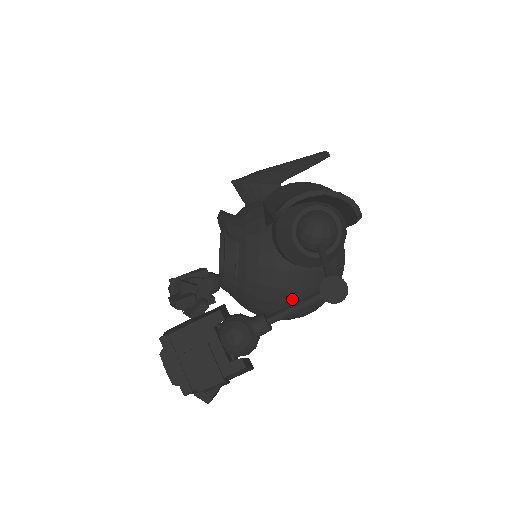
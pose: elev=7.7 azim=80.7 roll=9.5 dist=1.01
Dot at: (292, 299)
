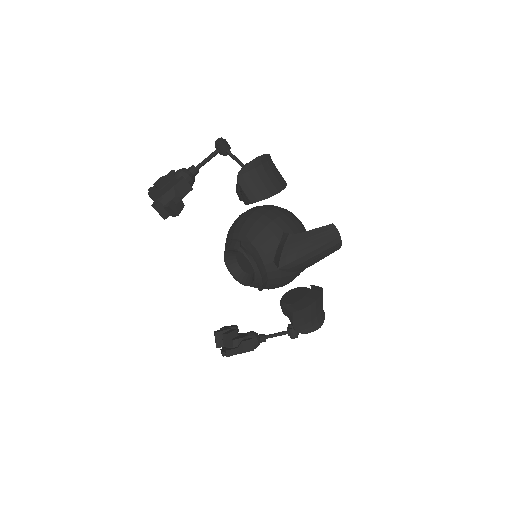
Dot at: occluded
